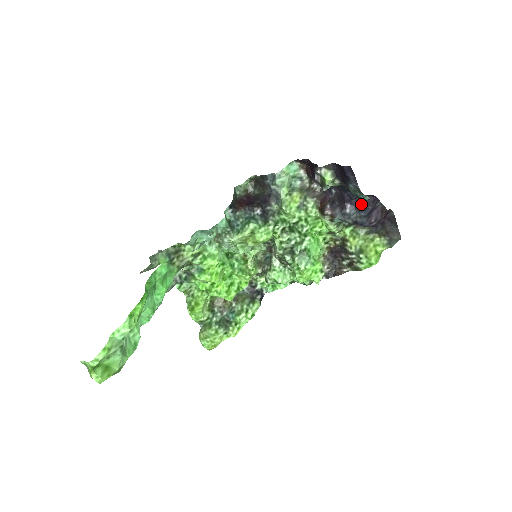
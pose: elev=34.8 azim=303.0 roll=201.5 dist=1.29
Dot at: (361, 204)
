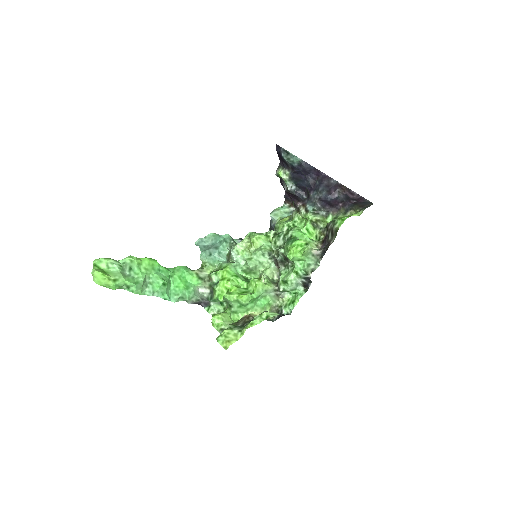
Dot at: (317, 185)
